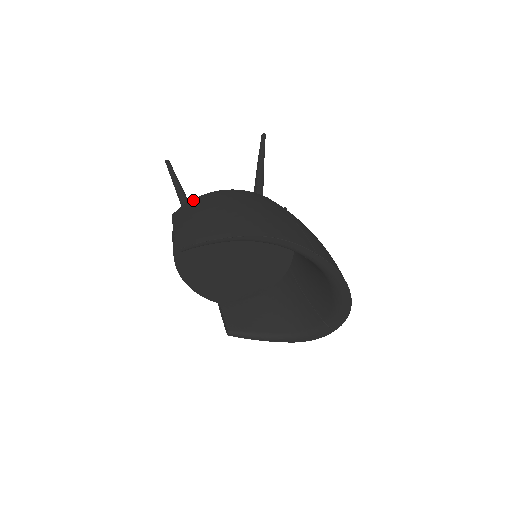
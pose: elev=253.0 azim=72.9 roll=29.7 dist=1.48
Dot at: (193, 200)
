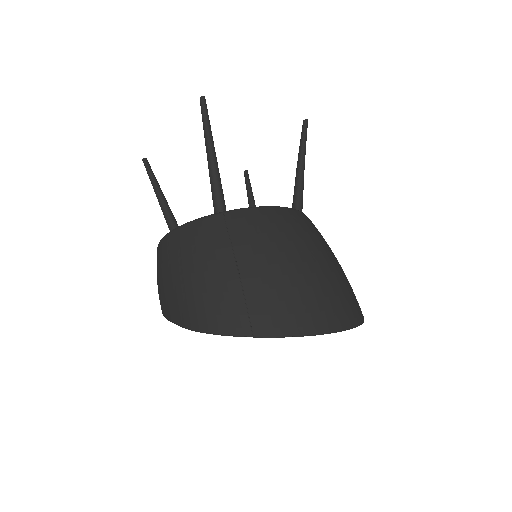
Dot at: (159, 245)
